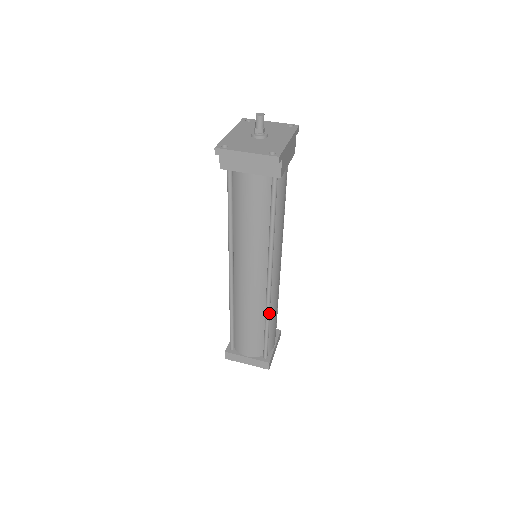
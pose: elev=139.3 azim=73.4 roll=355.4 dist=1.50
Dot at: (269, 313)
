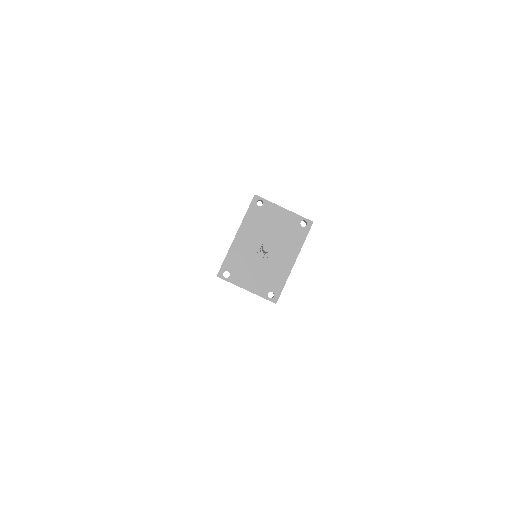
Dot at: occluded
